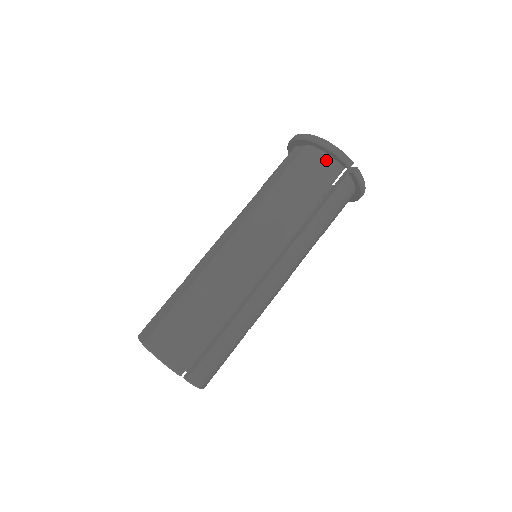
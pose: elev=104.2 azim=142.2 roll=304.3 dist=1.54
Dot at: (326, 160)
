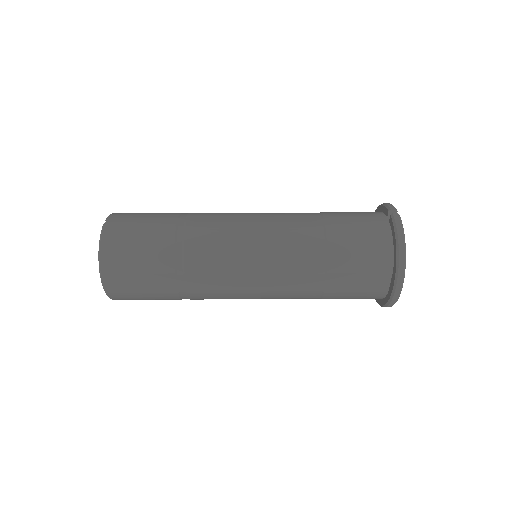
Dot at: (374, 212)
